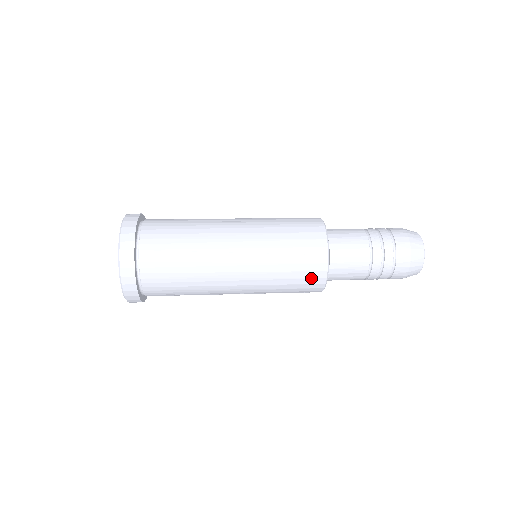
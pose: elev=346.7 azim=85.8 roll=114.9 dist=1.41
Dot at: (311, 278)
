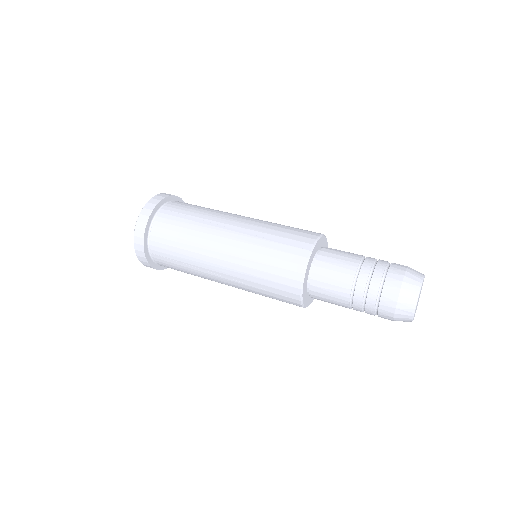
Dot at: (288, 270)
